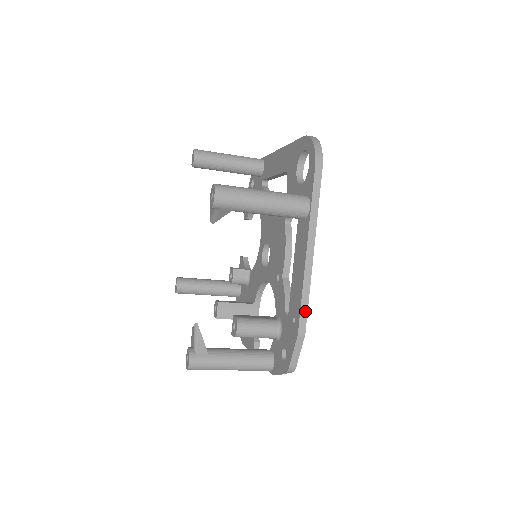
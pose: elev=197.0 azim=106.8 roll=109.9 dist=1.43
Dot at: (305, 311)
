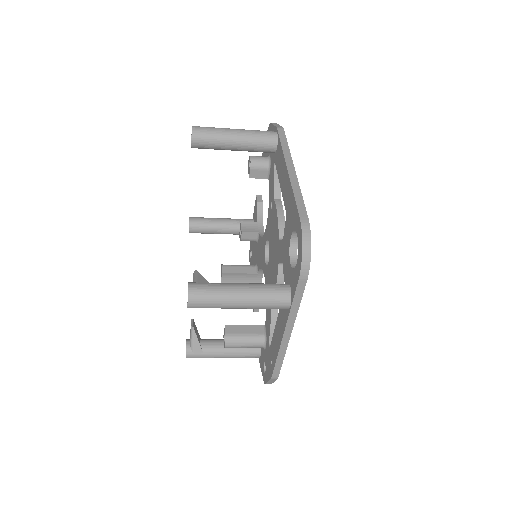
Dot at: (279, 367)
